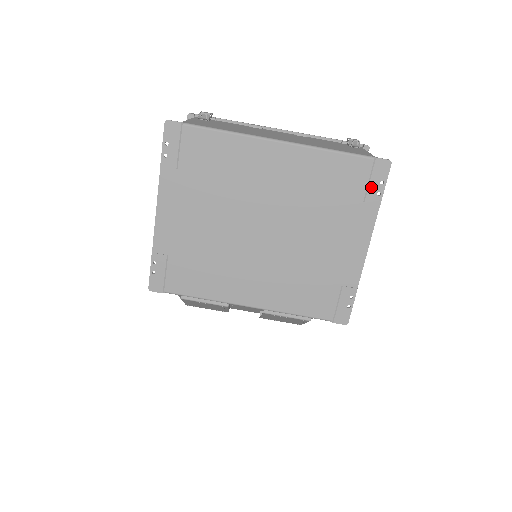
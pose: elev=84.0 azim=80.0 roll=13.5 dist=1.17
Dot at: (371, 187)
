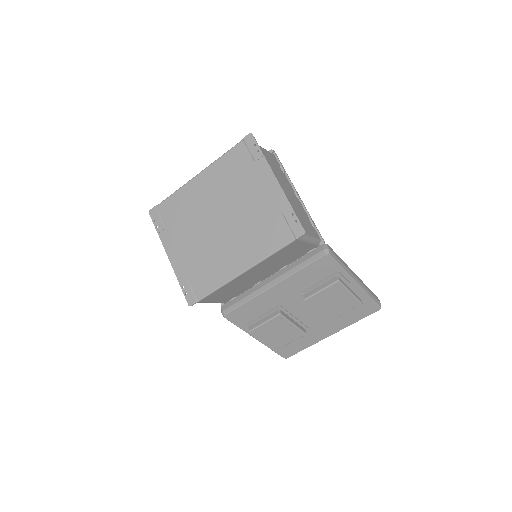
Dot at: (252, 152)
